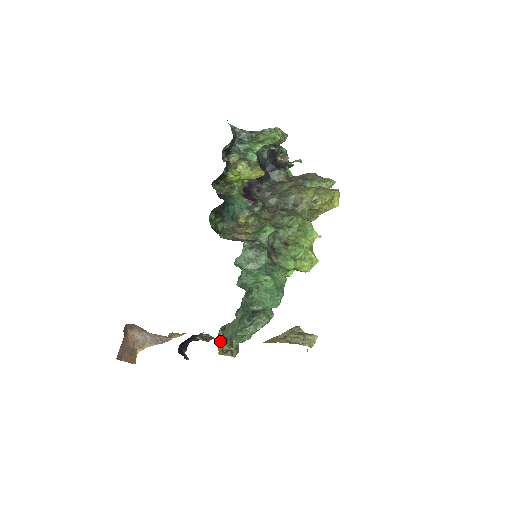
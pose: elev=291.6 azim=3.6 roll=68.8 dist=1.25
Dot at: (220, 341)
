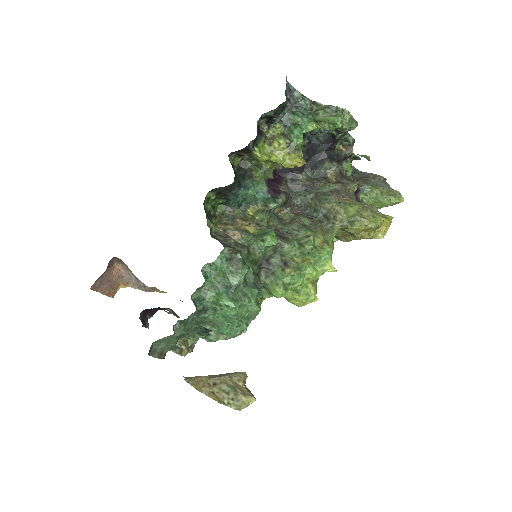
Dot at: occluded
